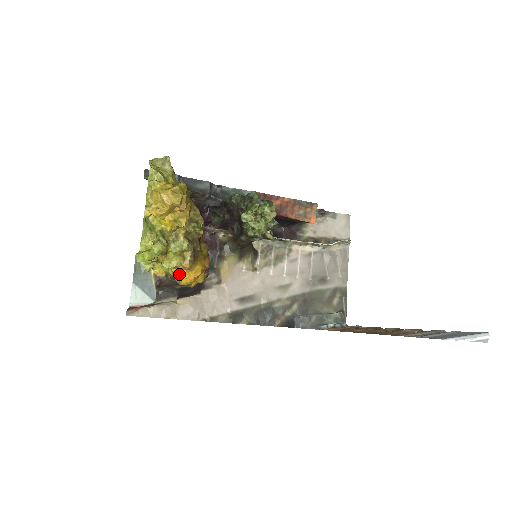
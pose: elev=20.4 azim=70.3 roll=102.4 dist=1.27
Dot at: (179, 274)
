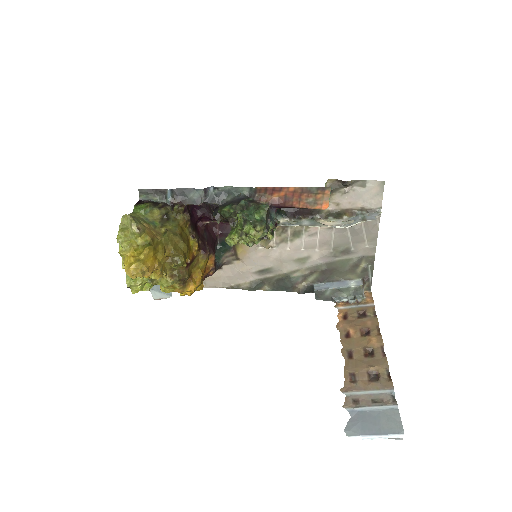
Dot at: occluded
